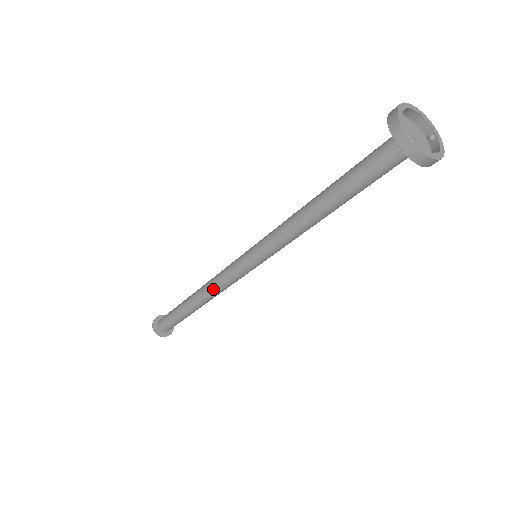
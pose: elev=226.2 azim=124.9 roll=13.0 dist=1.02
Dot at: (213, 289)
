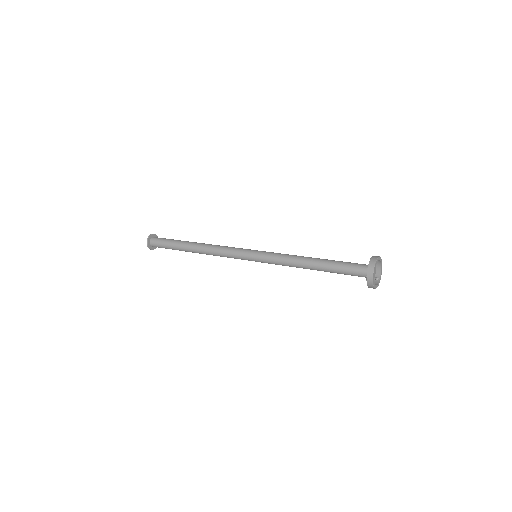
Dot at: (215, 250)
